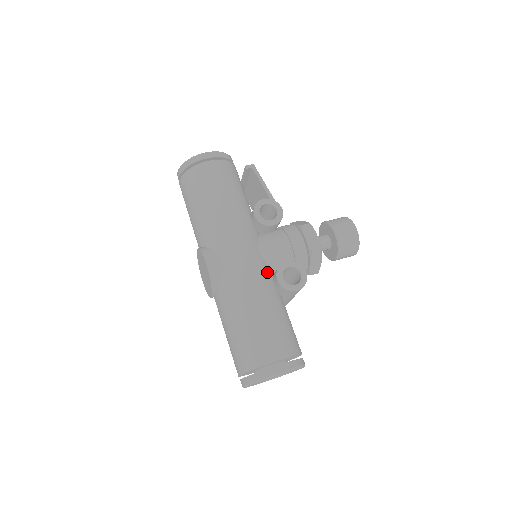
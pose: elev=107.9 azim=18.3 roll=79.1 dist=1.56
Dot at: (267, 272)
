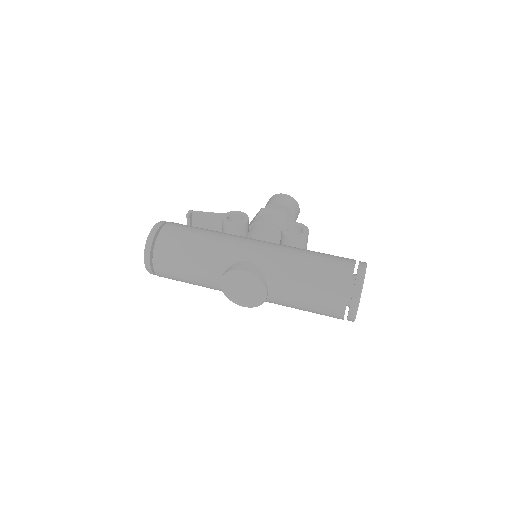
Dot at: (279, 244)
